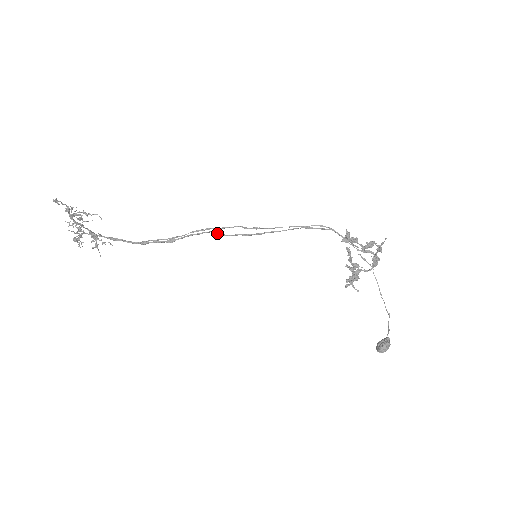
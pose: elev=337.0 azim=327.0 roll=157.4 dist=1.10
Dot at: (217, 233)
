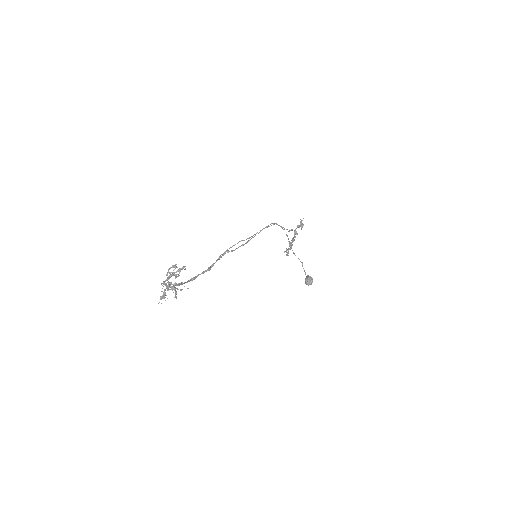
Dot at: occluded
